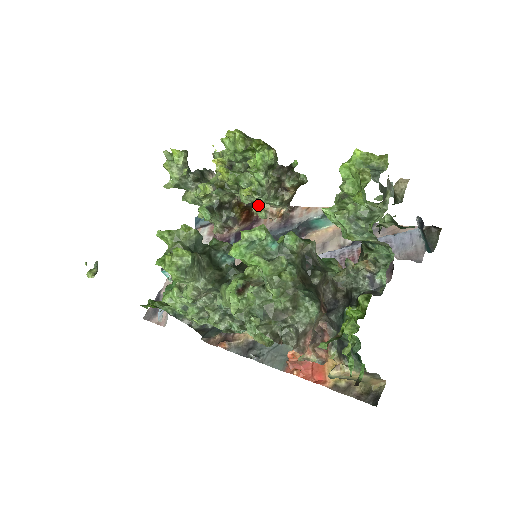
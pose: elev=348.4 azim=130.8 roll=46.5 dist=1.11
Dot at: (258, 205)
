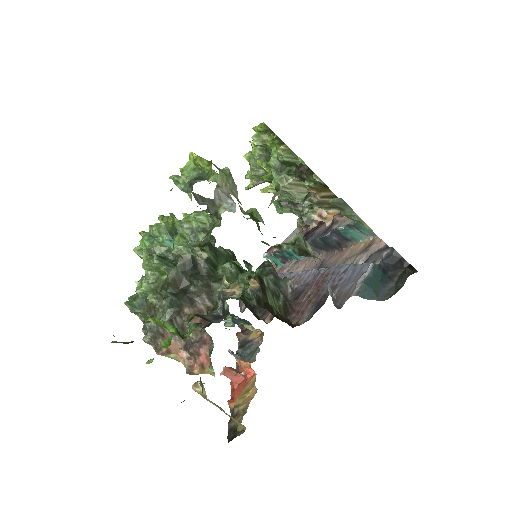
Dot at: occluded
